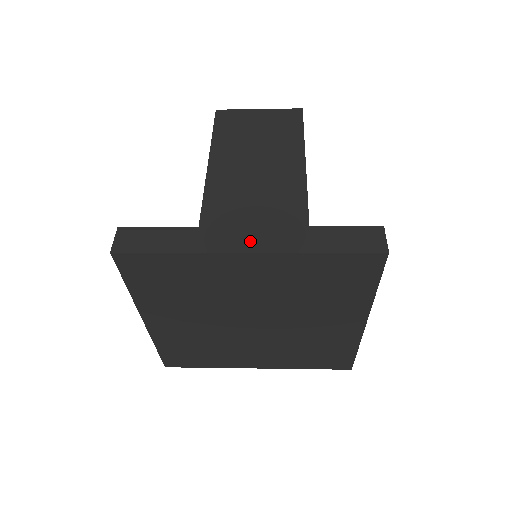
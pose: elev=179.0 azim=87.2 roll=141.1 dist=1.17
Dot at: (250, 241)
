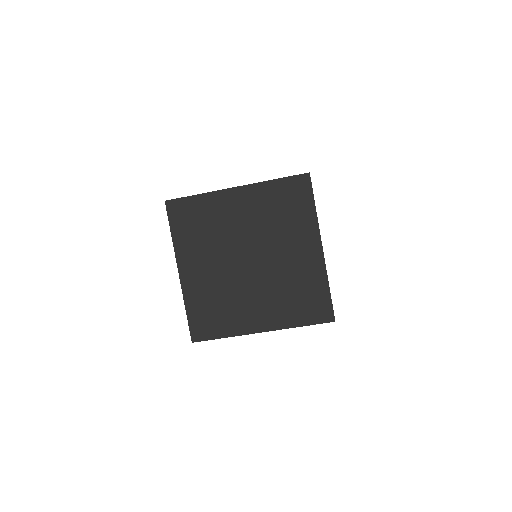
Dot at: occluded
